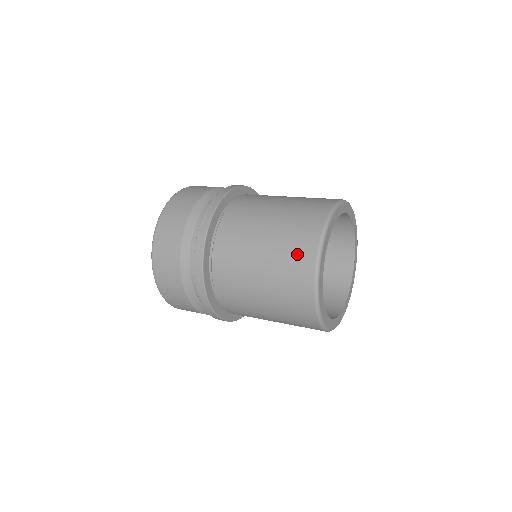
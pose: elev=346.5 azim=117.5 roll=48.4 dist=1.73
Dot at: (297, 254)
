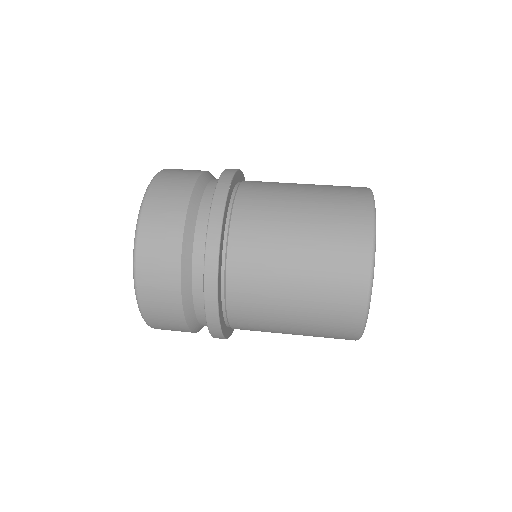
Dot at: (346, 257)
